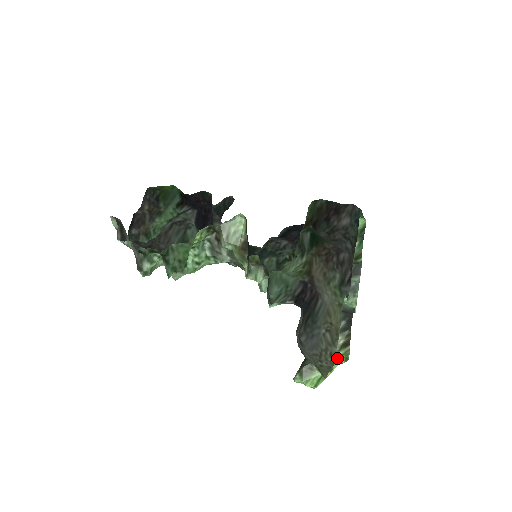
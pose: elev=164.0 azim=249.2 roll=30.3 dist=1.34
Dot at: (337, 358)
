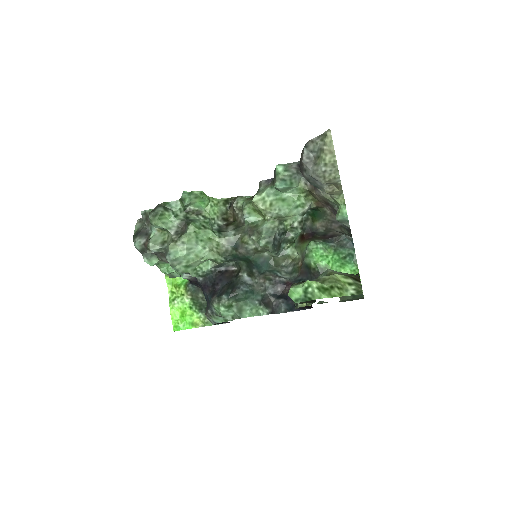
Dot at: (346, 287)
